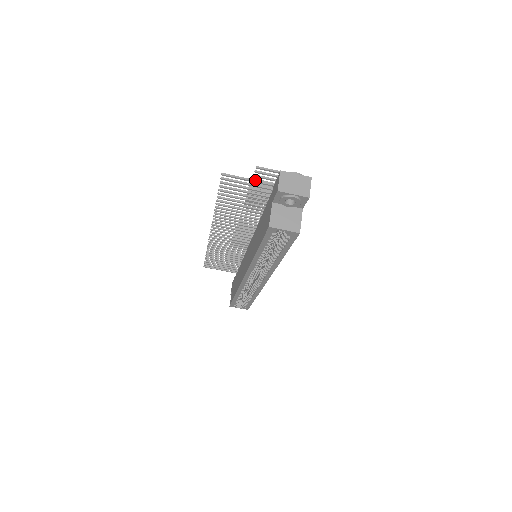
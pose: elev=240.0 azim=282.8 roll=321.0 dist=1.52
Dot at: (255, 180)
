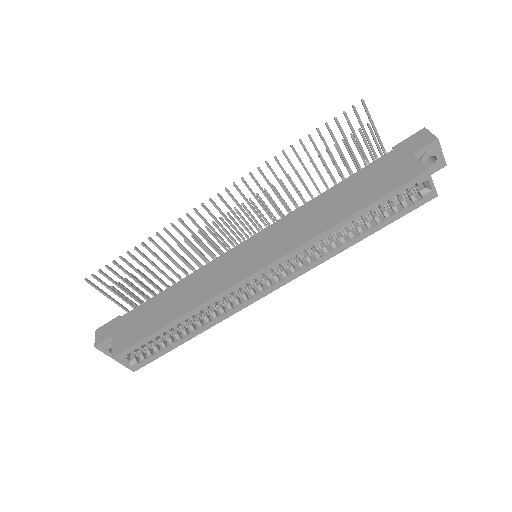
Dot at: occluded
